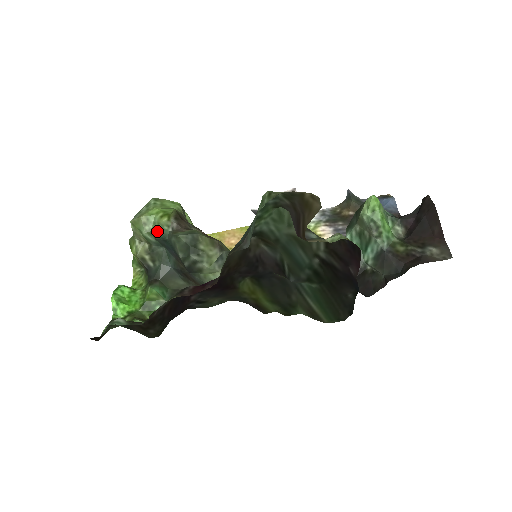
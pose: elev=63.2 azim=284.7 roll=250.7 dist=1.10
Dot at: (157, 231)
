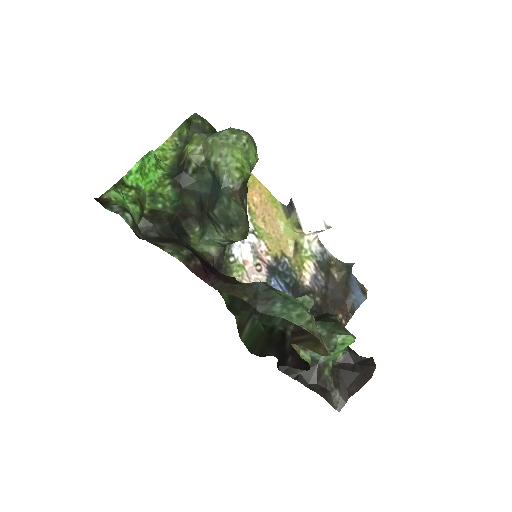
Dot at: (222, 173)
